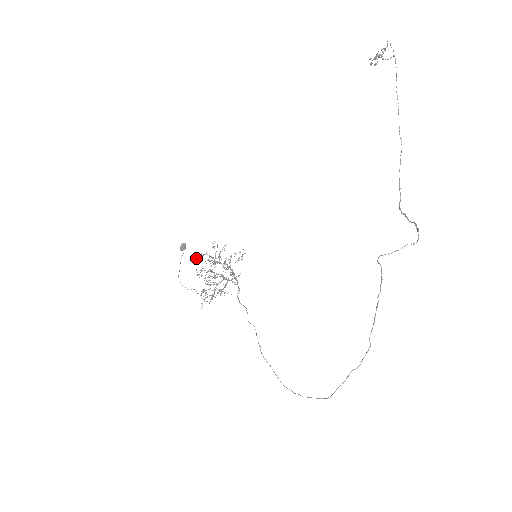
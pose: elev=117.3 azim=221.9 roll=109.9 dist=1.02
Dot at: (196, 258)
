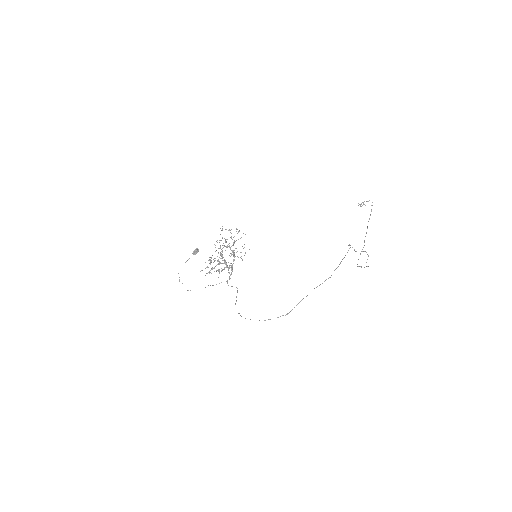
Dot at: occluded
